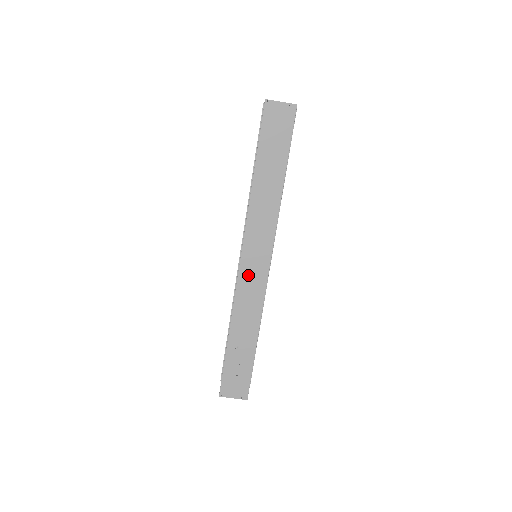
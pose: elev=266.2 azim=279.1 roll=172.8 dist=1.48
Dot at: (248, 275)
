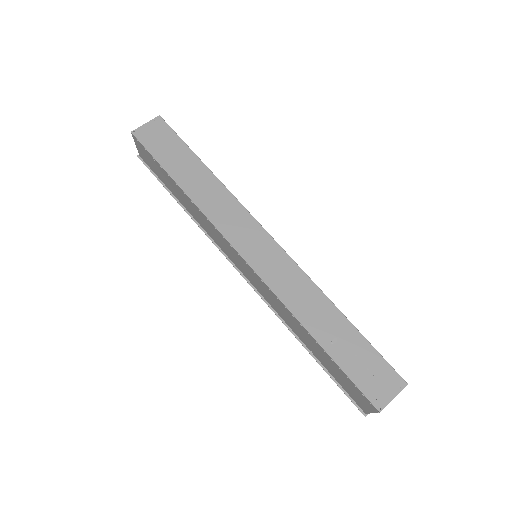
Dot at: (266, 265)
